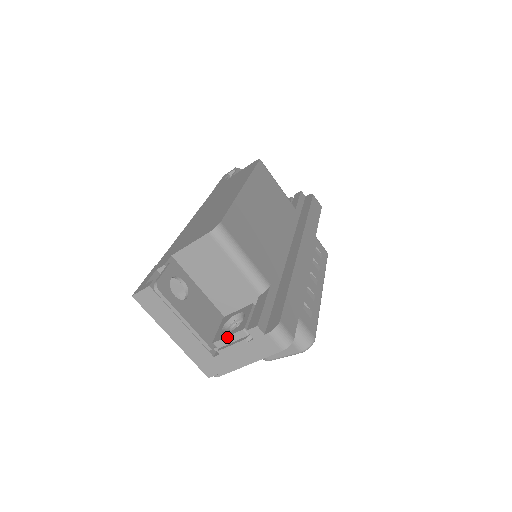
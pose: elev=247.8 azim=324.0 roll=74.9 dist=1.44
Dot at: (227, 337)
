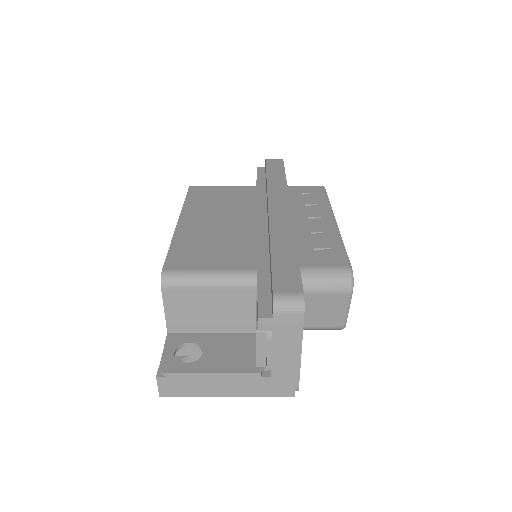
Dot at: (257, 351)
